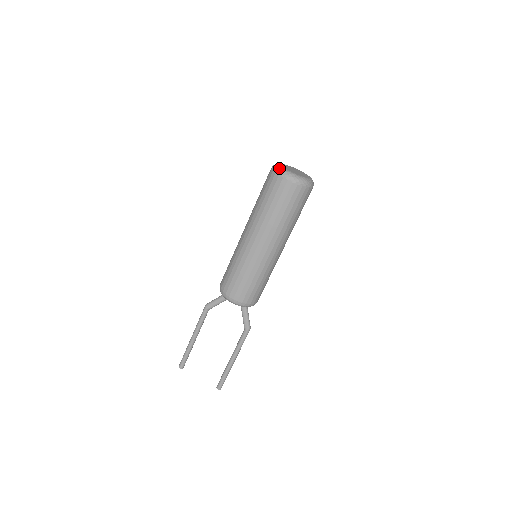
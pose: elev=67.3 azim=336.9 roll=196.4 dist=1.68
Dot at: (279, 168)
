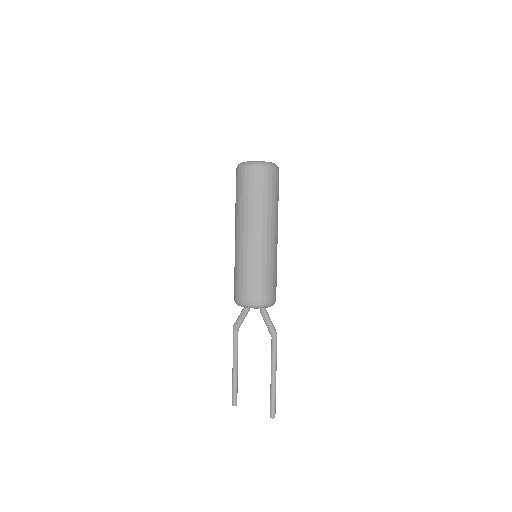
Dot at: (239, 164)
